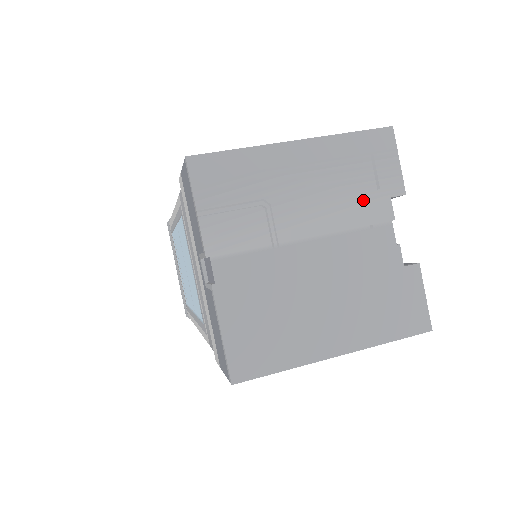
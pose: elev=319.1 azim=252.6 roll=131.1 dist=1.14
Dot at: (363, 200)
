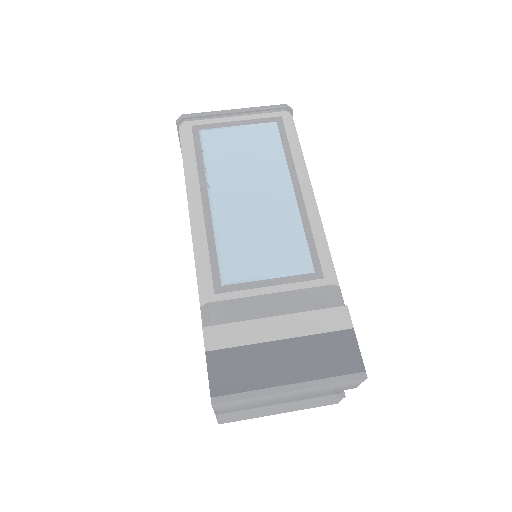
Dot at: (325, 393)
